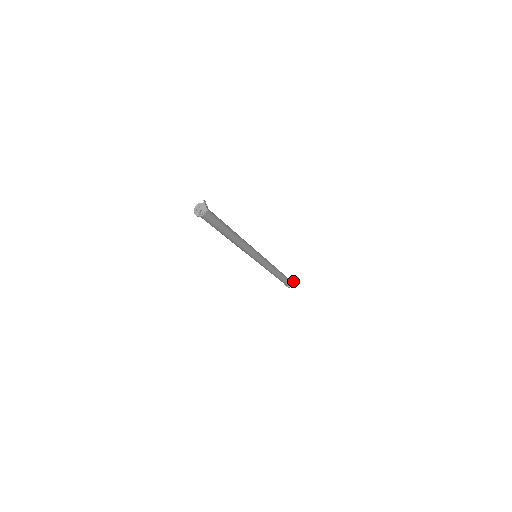
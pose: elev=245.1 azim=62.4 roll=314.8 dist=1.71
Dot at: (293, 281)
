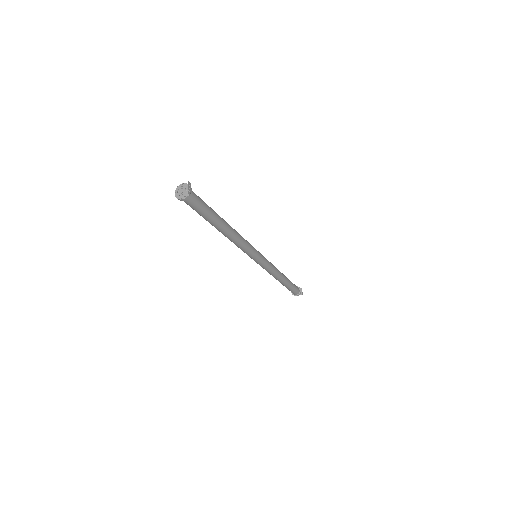
Dot at: occluded
